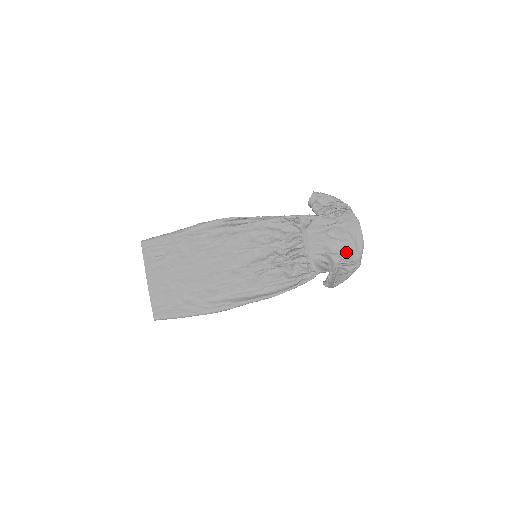
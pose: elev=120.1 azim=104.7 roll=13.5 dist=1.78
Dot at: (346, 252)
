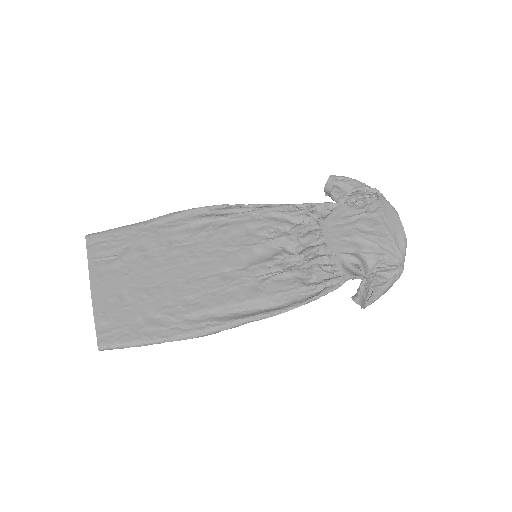
Dot at: (384, 250)
